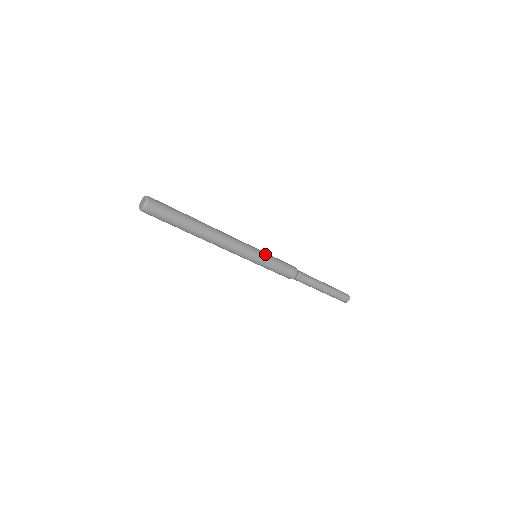
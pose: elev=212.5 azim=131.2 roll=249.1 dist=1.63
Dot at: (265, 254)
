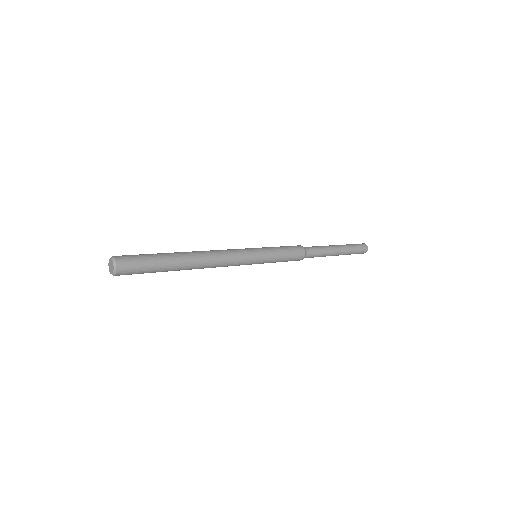
Dot at: (265, 251)
